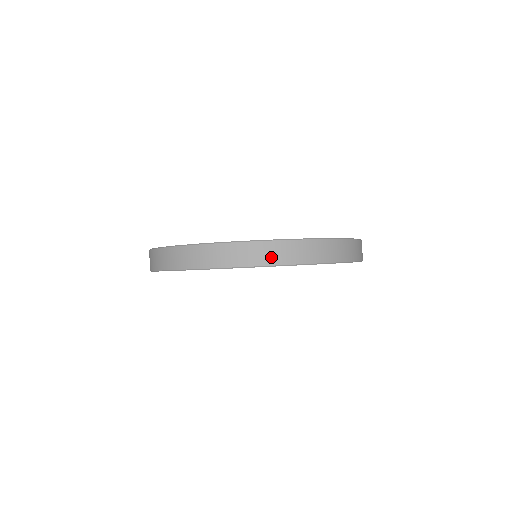
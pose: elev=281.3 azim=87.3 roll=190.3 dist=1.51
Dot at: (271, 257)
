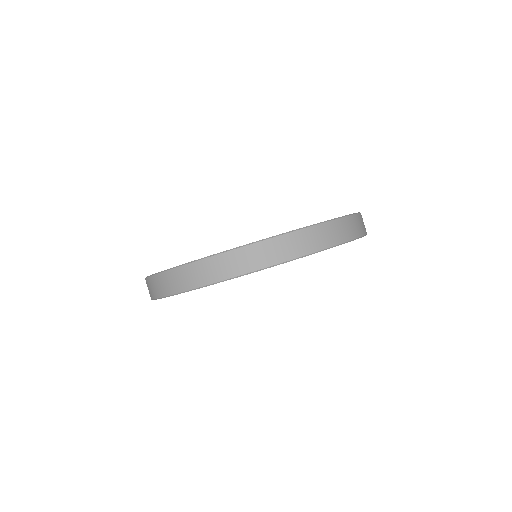
Dot at: (265, 258)
